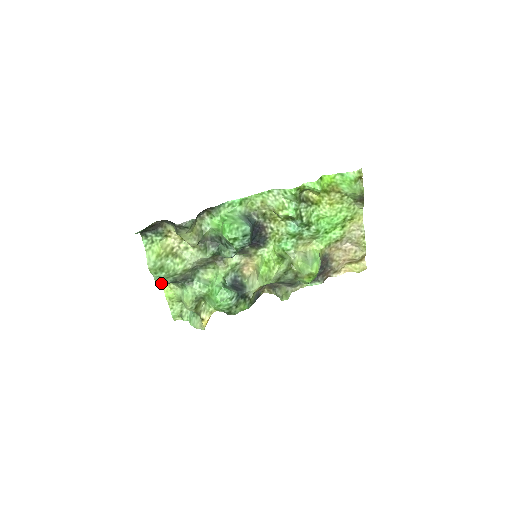
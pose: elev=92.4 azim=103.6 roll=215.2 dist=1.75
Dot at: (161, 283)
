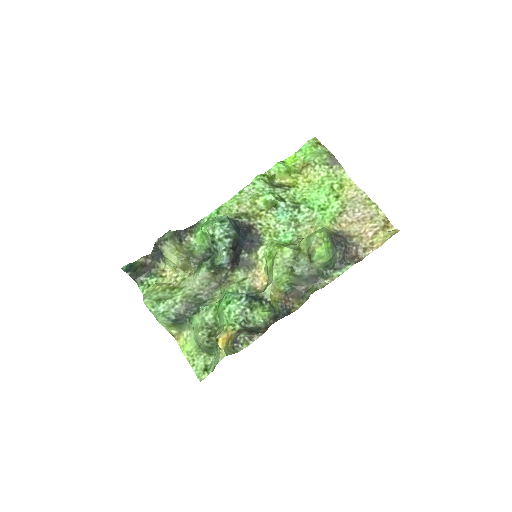
Dot at: (163, 320)
